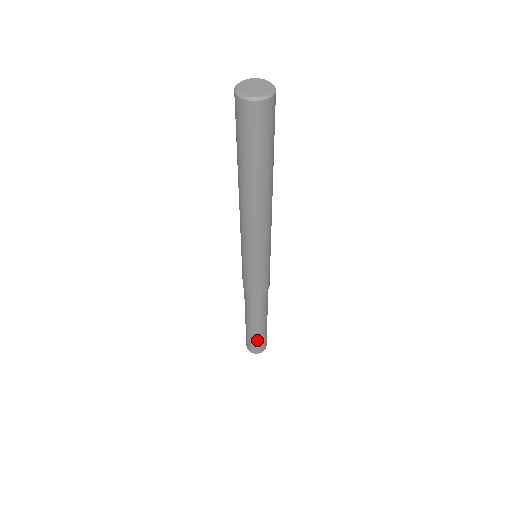
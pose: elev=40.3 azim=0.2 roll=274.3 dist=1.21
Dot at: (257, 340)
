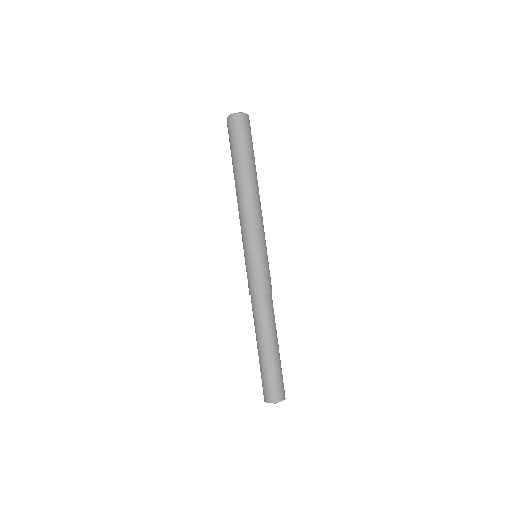
Dot at: (273, 374)
